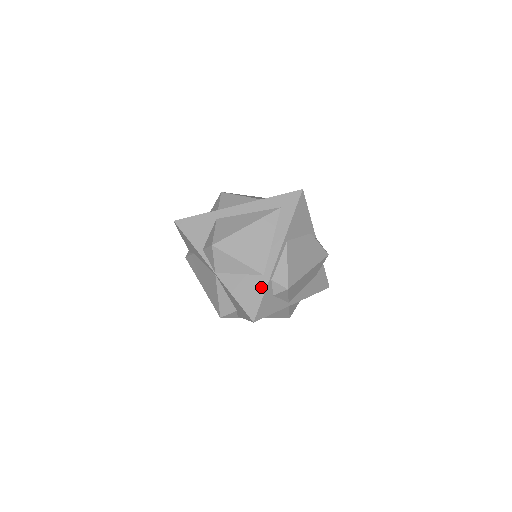
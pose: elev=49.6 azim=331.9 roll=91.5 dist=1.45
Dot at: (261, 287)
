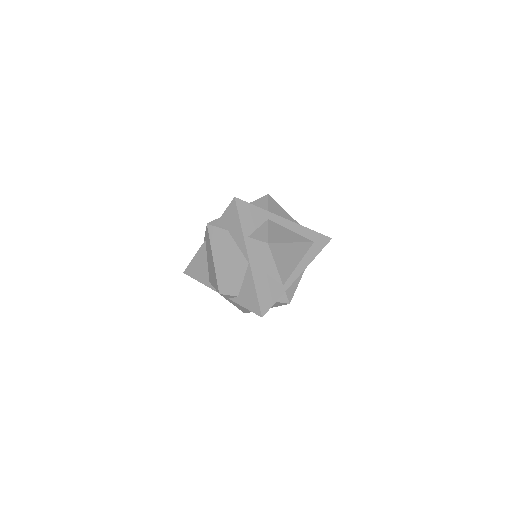
Dot at: (278, 293)
